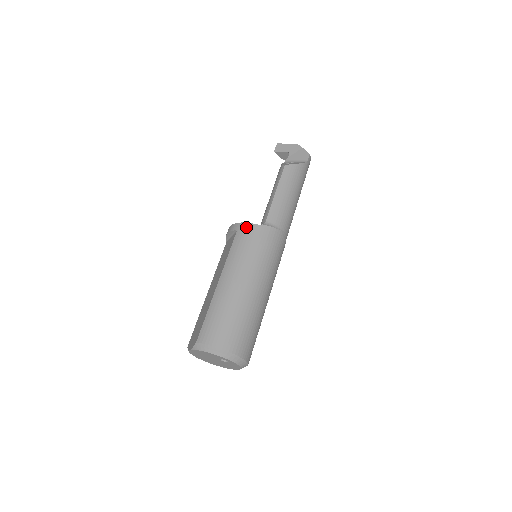
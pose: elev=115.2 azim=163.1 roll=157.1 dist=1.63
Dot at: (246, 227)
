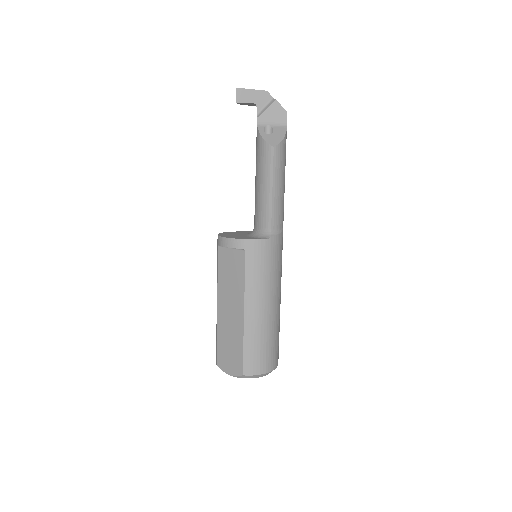
Dot at: (256, 245)
